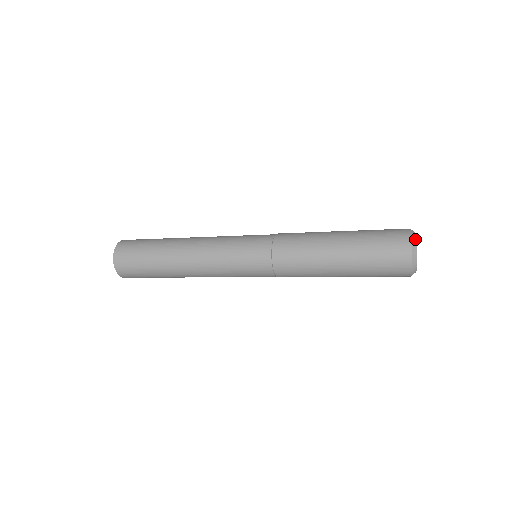
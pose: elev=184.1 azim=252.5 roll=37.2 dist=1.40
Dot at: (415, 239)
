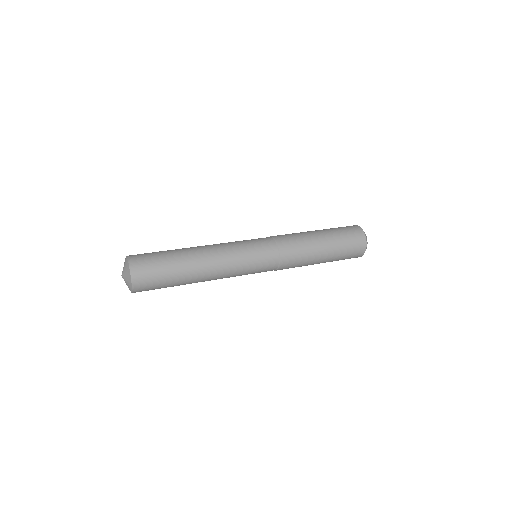
Dot at: occluded
